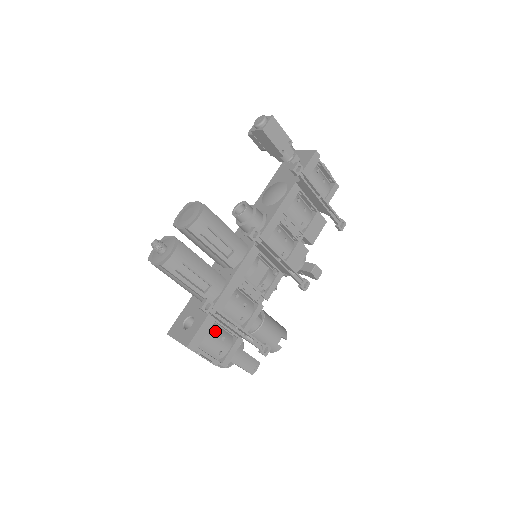
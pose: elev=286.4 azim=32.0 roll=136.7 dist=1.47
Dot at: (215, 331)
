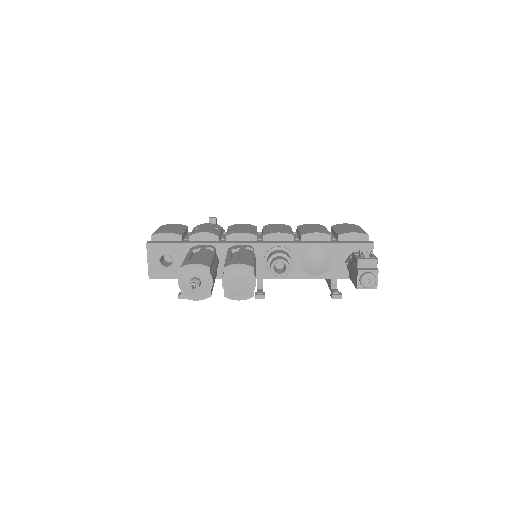
Dot at: occluded
